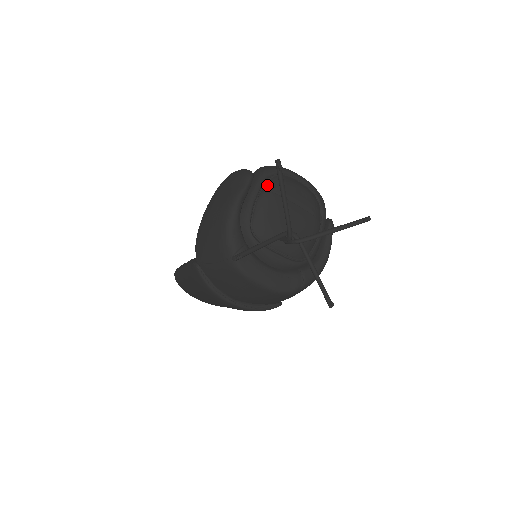
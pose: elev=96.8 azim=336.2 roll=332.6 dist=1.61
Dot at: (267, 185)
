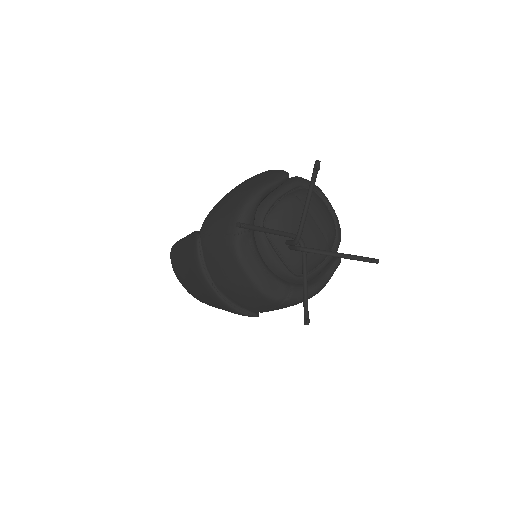
Dot at: (297, 191)
